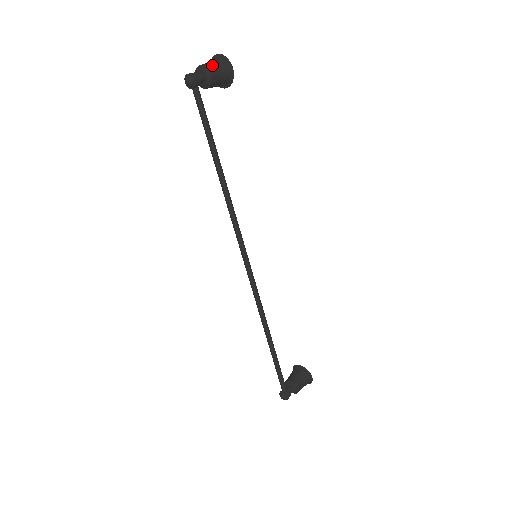
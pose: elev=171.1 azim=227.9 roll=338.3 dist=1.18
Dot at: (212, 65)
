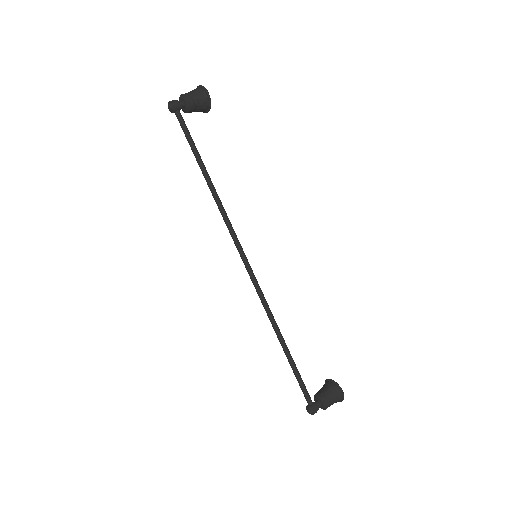
Dot at: (190, 93)
